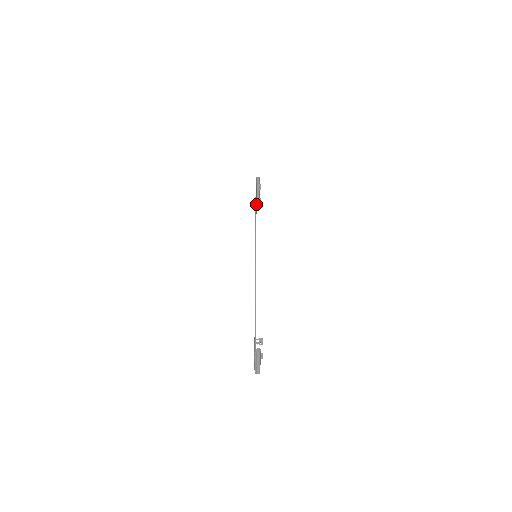
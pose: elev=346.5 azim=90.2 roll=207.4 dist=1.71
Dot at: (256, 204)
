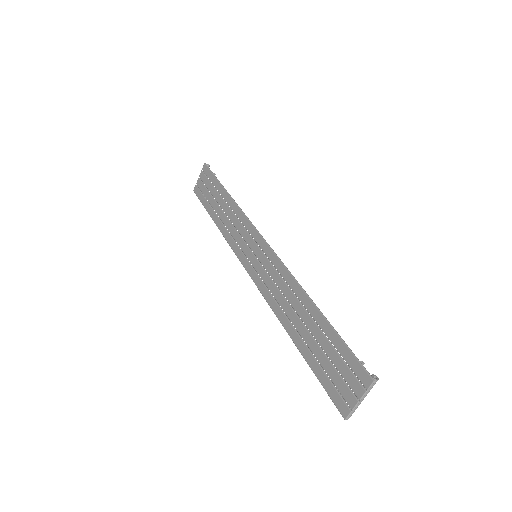
Dot at: (210, 196)
